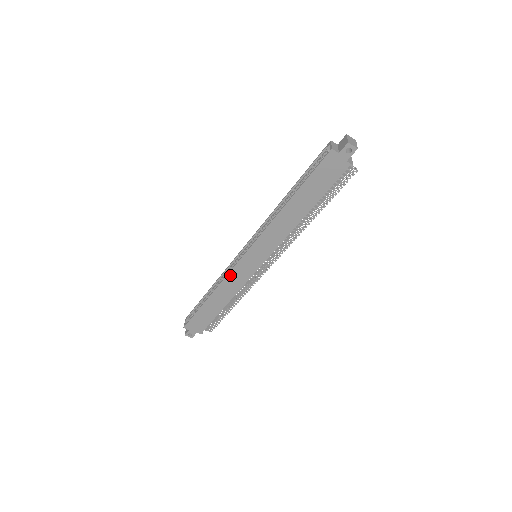
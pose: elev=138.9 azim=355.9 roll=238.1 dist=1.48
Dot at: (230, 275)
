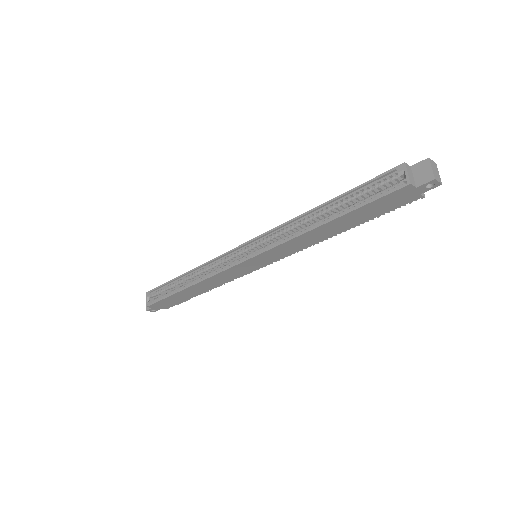
Dot at: (220, 274)
